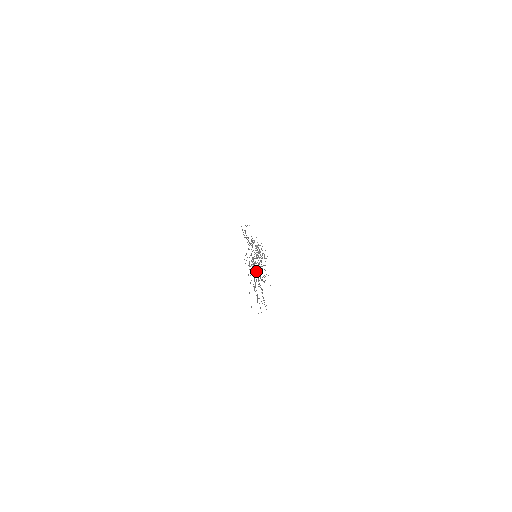
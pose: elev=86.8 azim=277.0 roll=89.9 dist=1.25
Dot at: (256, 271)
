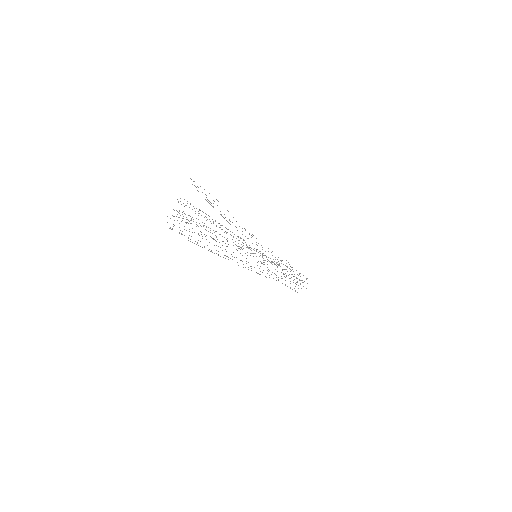
Dot at: (260, 274)
